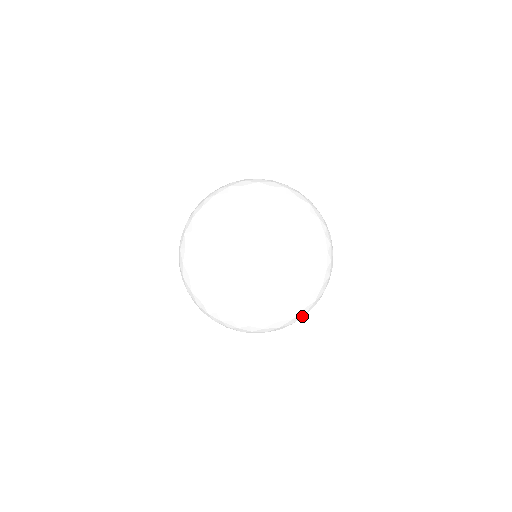
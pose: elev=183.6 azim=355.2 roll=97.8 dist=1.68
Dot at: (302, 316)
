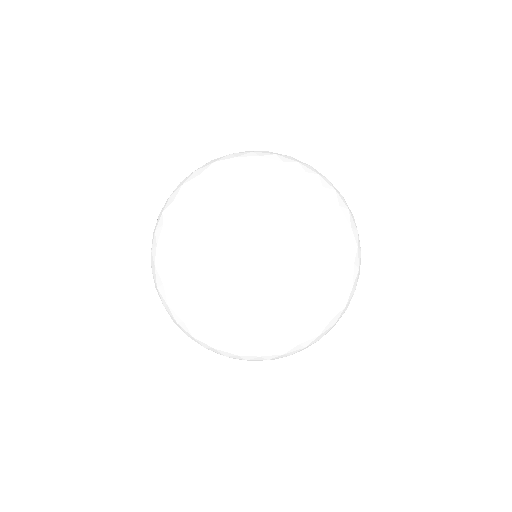
Dot at: (250, 351)
